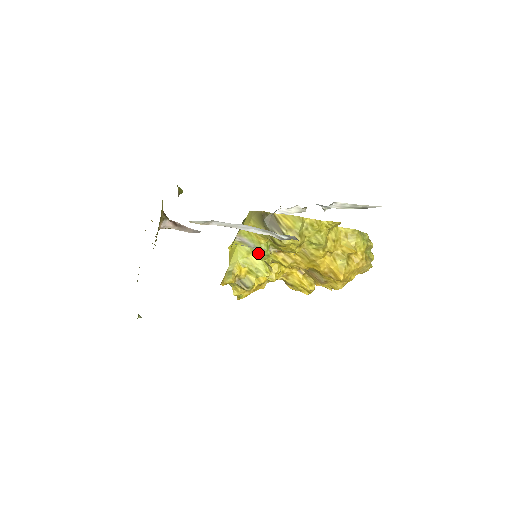
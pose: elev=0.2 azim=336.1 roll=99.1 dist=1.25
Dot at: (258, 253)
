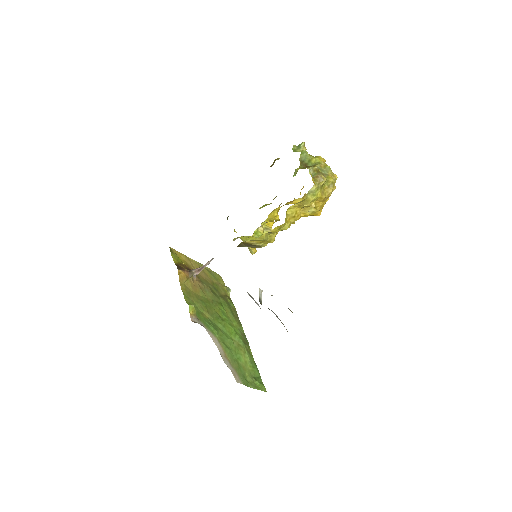
Dot at: occluded
